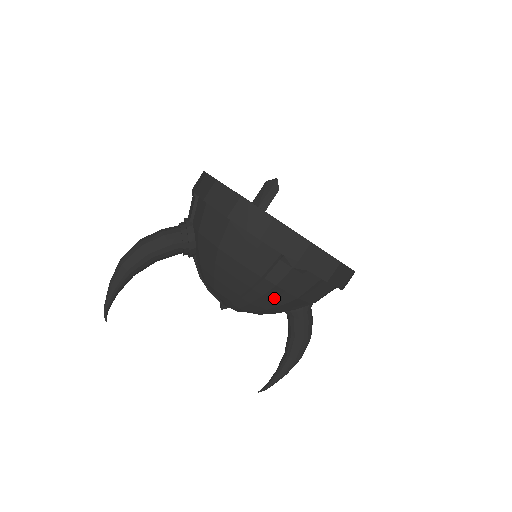
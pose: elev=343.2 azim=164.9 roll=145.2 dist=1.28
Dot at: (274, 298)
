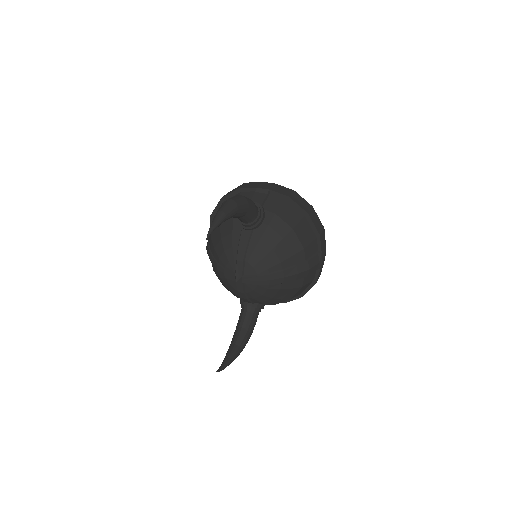
Dot at: (296, 280)
